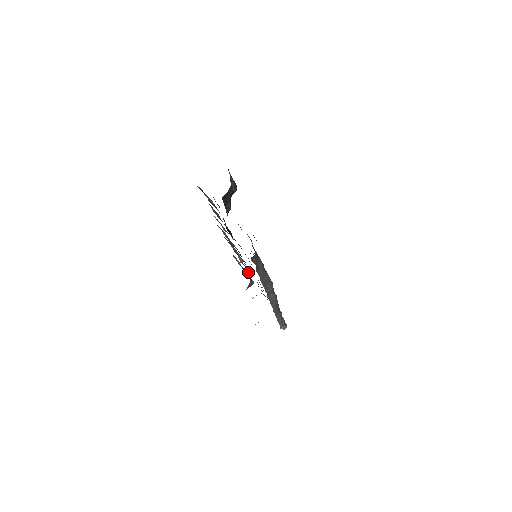
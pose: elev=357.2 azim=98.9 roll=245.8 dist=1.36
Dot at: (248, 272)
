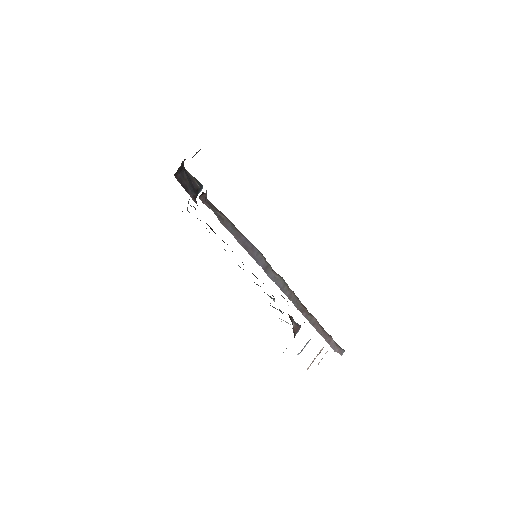
Dot at: occluded
